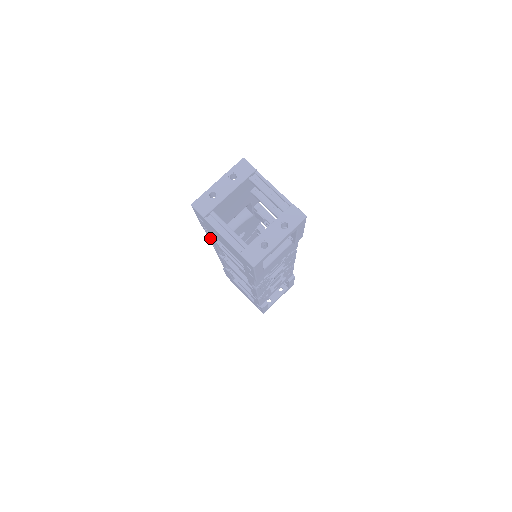
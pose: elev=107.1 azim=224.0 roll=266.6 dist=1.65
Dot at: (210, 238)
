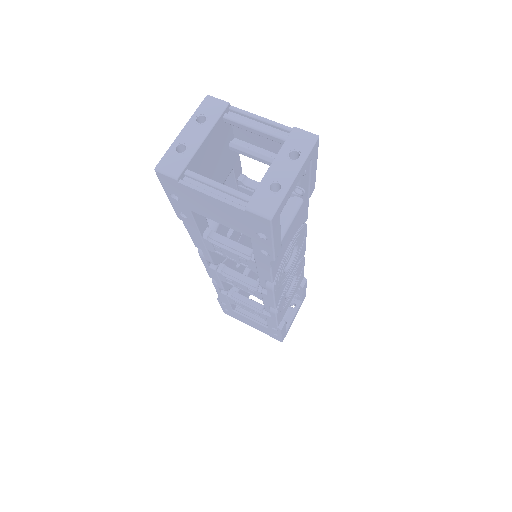
Dot at: (192, 234)
